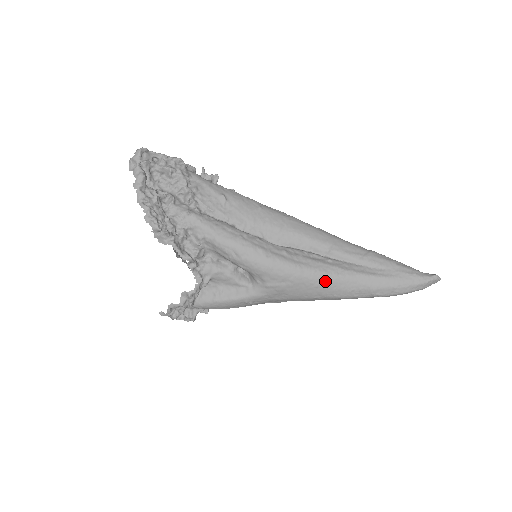
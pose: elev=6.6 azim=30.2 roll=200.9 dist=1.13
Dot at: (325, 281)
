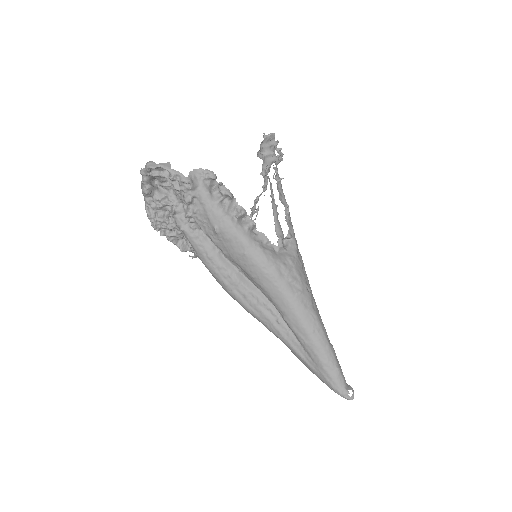
Dot at: (267, 328)
